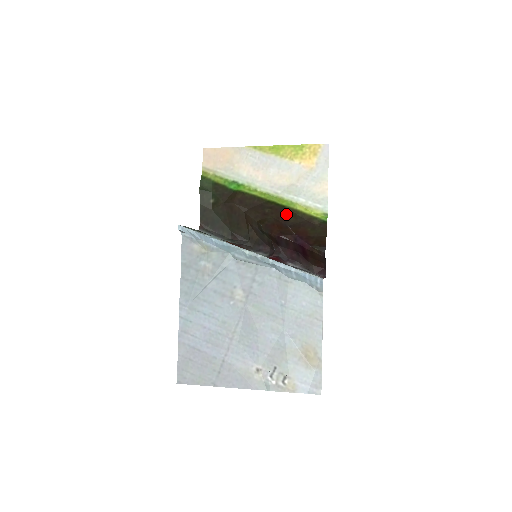
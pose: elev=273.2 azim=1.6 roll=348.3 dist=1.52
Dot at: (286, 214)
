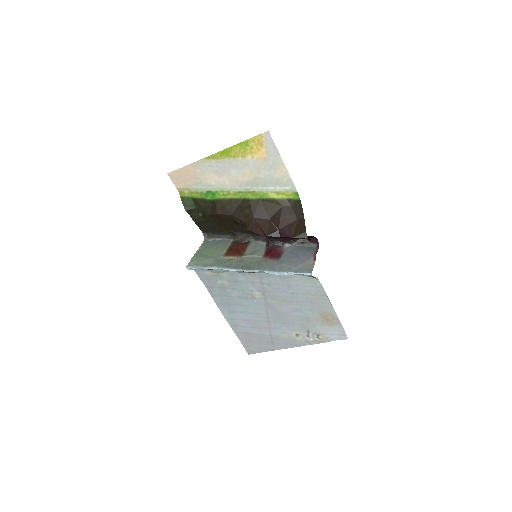
Dot at: (263, 208)
